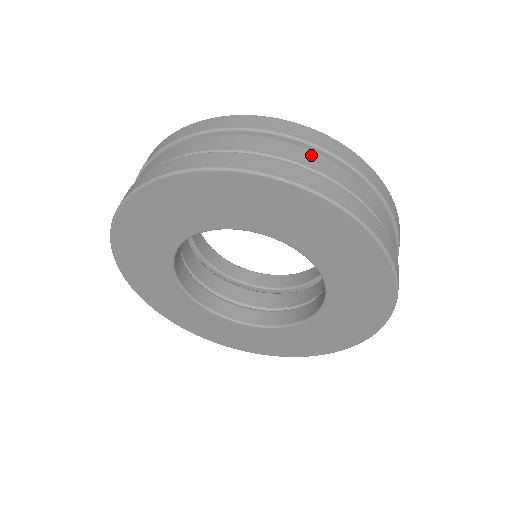
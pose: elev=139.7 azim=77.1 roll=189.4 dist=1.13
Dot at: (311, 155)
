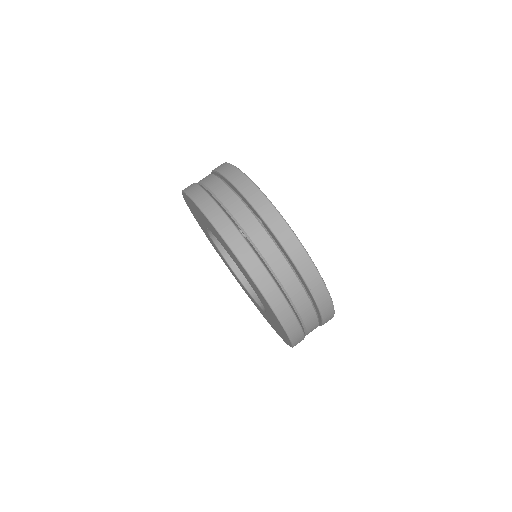
Dot at: (278, 256)
